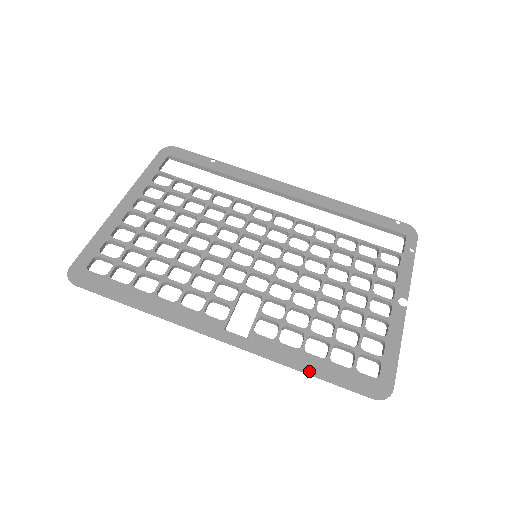
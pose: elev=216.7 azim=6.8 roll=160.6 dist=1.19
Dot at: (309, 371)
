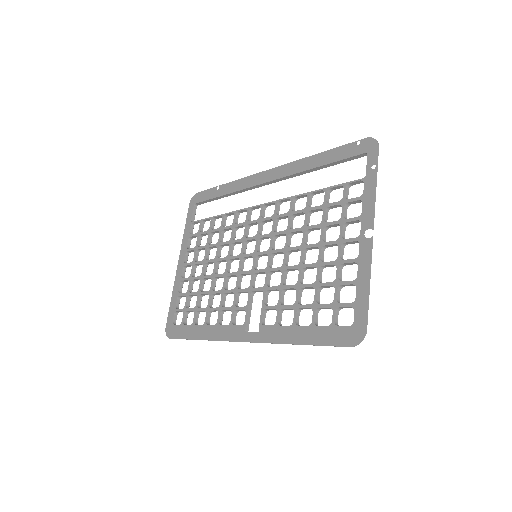
Dot at: (300, 342)
